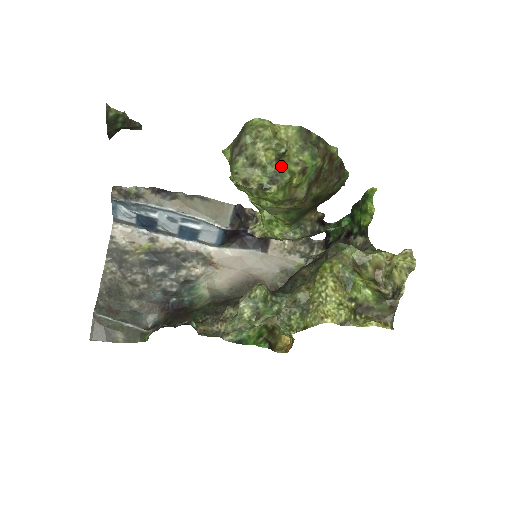
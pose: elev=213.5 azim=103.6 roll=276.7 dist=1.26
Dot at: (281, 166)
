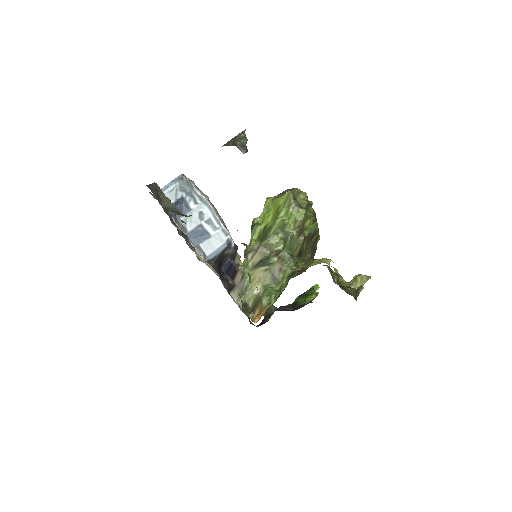
Dot at: (307, 210)
